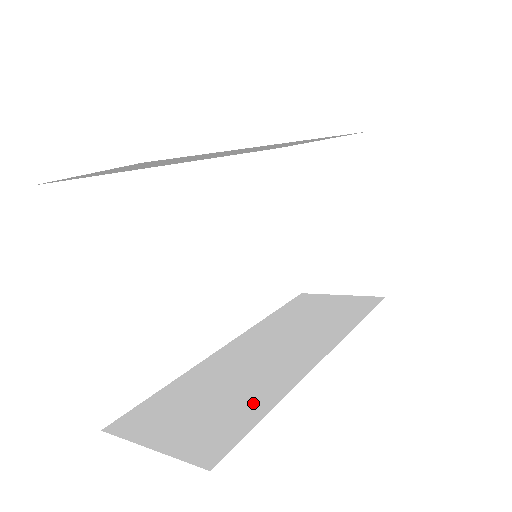
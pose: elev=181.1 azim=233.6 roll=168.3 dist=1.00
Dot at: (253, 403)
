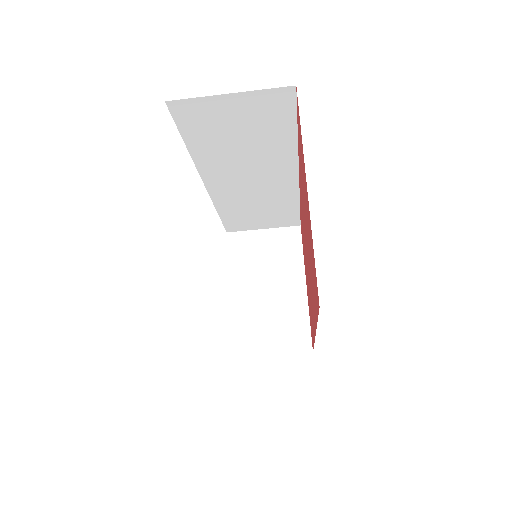
Dot at: occluded
